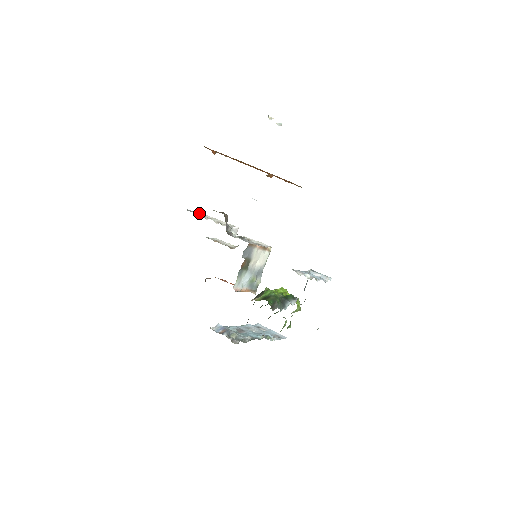
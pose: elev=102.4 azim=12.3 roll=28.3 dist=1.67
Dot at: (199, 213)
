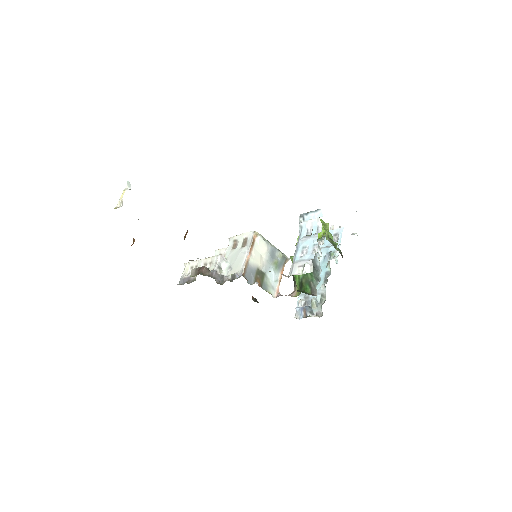
Dot at: (187, 267)
